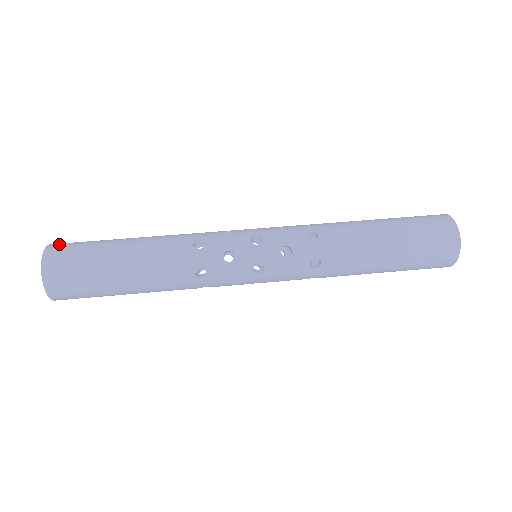
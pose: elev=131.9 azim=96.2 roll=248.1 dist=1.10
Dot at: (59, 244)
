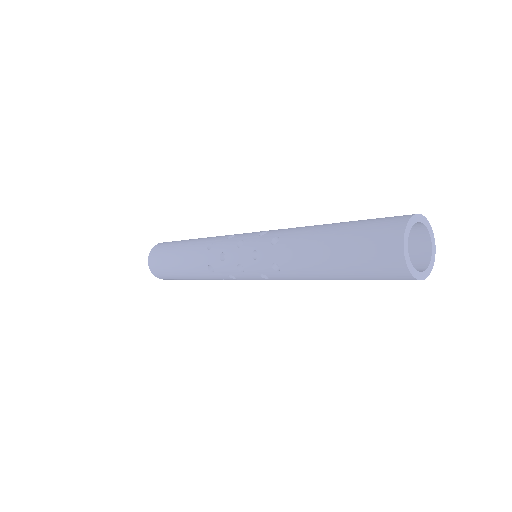
Dot at: occluded
